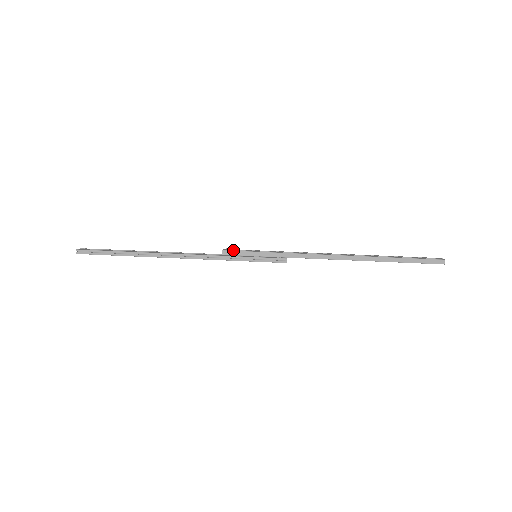
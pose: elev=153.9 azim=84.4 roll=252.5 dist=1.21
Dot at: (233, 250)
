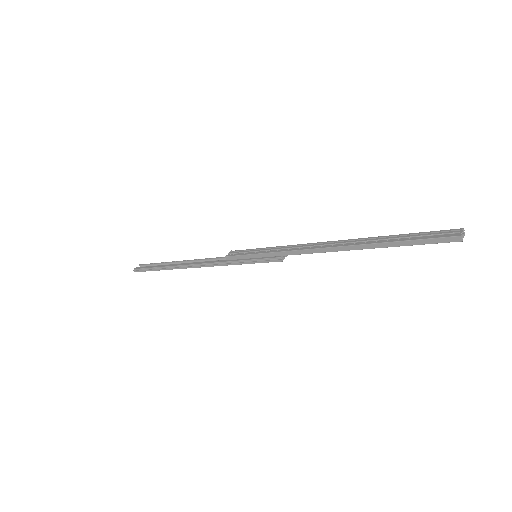
Dot at: (234, 255)
